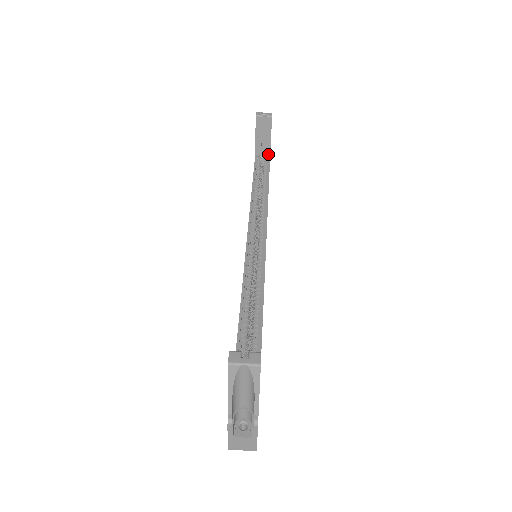
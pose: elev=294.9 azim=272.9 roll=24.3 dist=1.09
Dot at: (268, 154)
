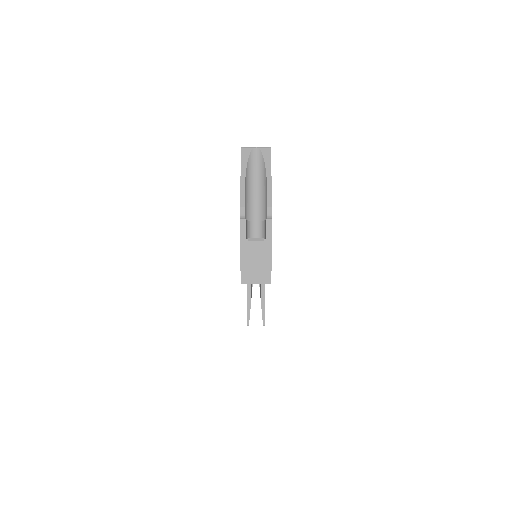
Dot at: occluded
